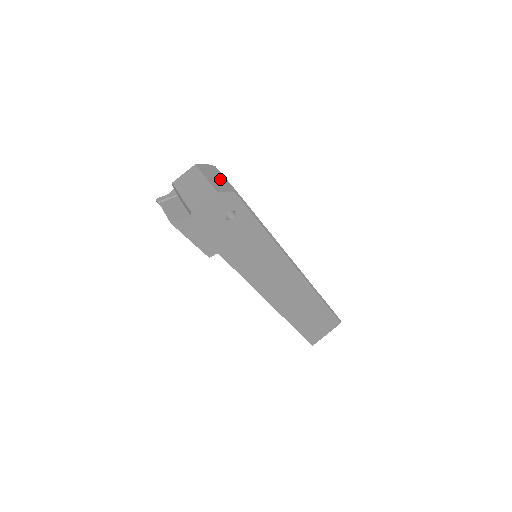
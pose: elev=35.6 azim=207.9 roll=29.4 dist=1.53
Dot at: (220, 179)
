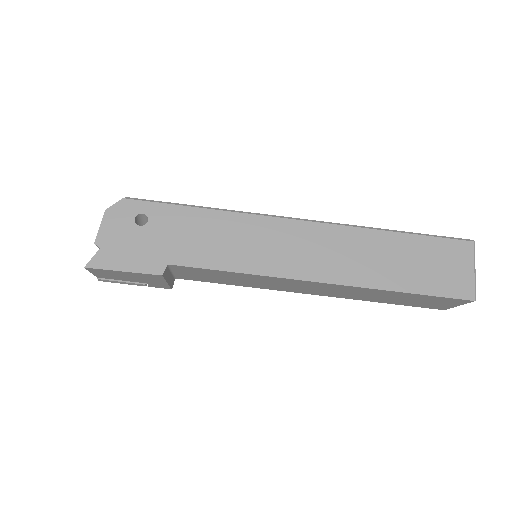
Dot at: occluded
